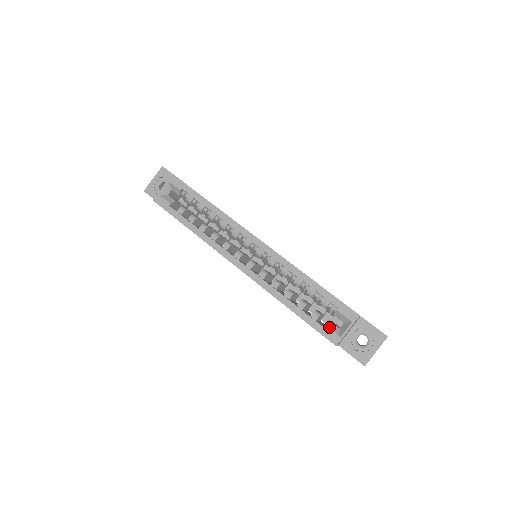
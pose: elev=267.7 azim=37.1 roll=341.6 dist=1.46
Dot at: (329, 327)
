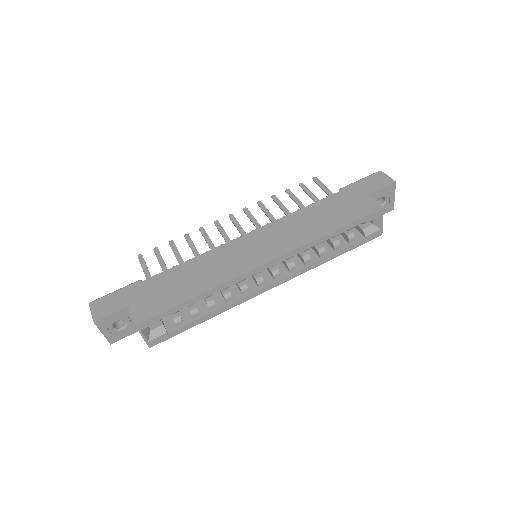
Dot at: (369, 234)
